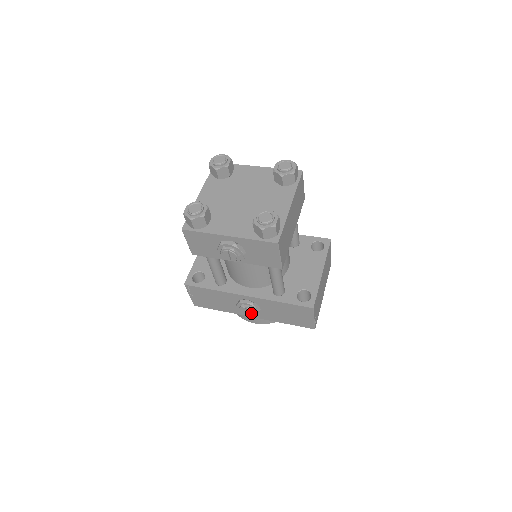
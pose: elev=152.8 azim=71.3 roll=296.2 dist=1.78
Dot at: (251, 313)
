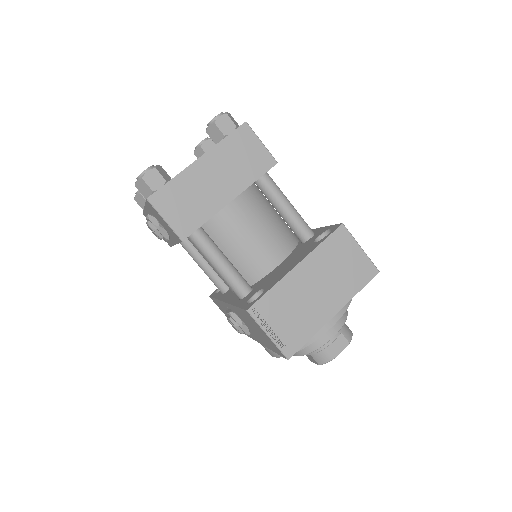
Dot at: (236, 329)
